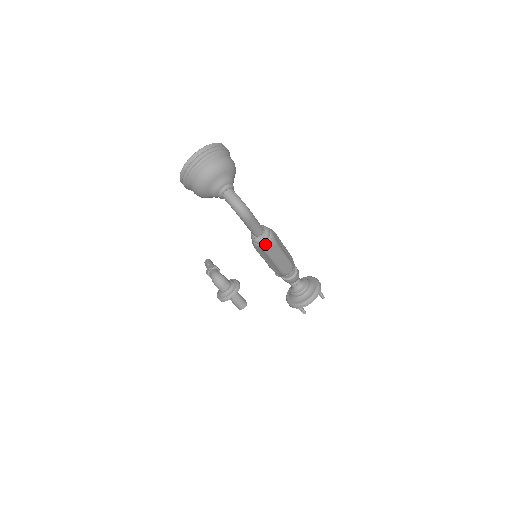
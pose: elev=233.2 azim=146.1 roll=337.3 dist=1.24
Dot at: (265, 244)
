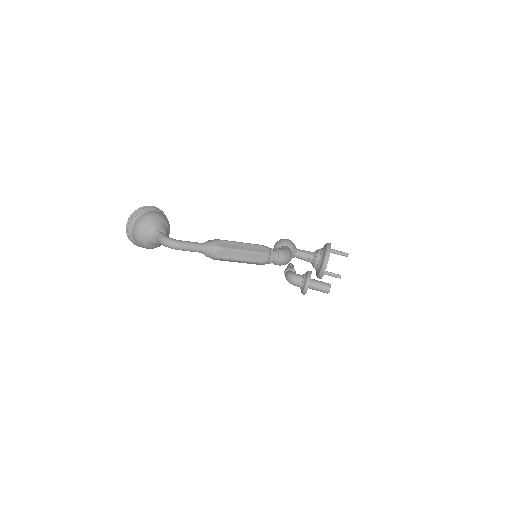
Dot at: (212, 254)
